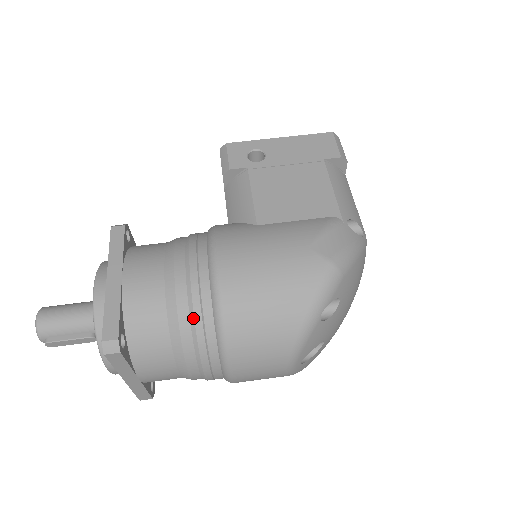
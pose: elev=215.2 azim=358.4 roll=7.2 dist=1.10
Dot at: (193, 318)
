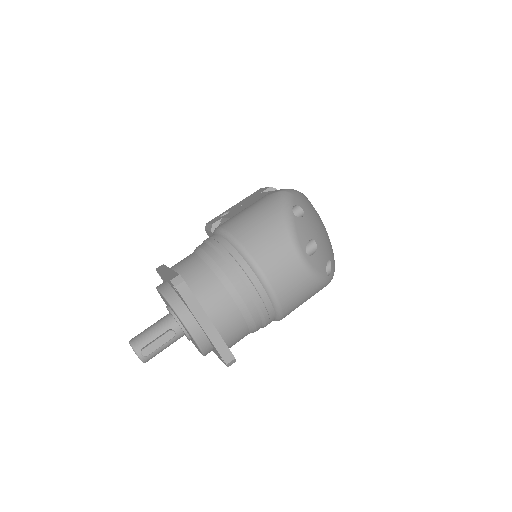
Dot at: (220, 252)
